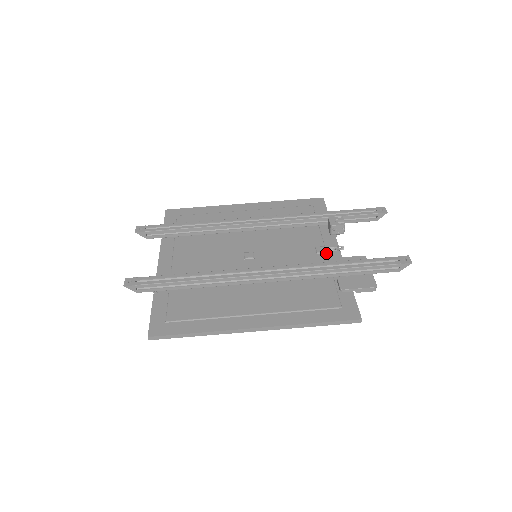
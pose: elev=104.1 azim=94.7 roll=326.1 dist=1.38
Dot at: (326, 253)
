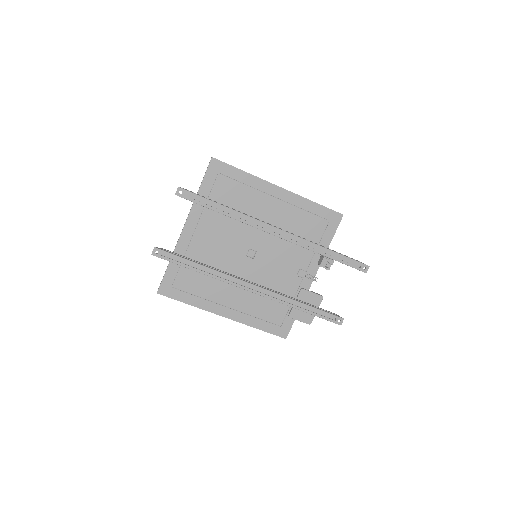
Dot at: (303, 278)
